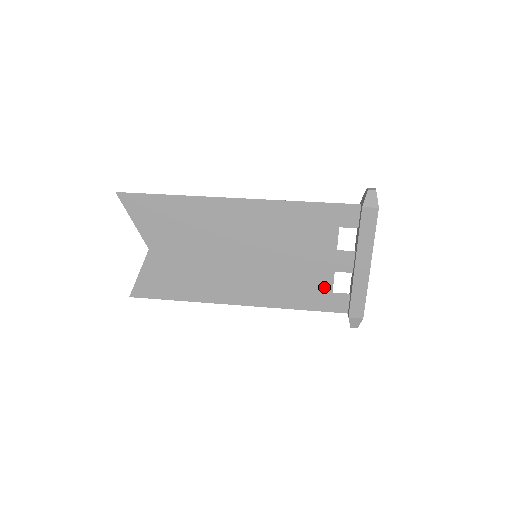
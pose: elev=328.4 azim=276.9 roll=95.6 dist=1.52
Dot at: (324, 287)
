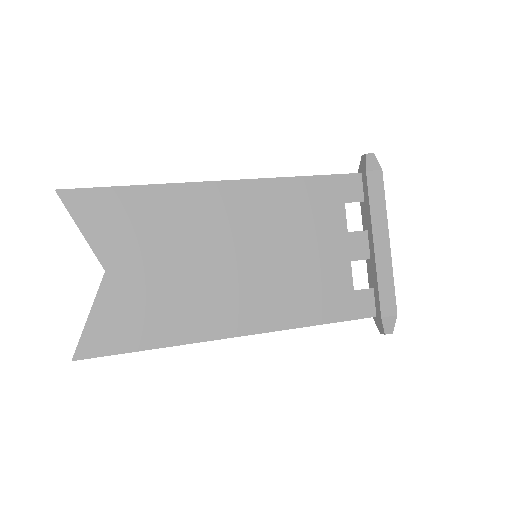
Dot at: (343, 285)
